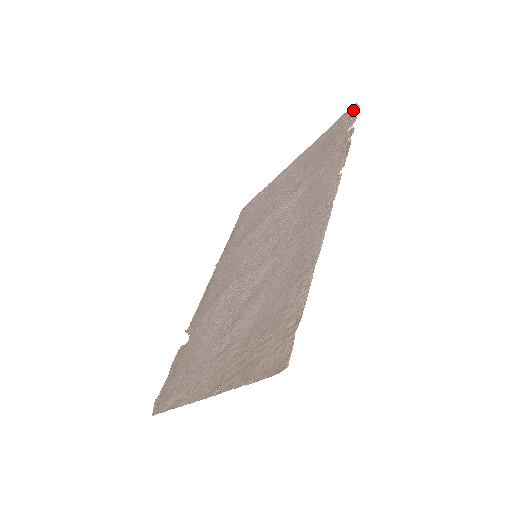
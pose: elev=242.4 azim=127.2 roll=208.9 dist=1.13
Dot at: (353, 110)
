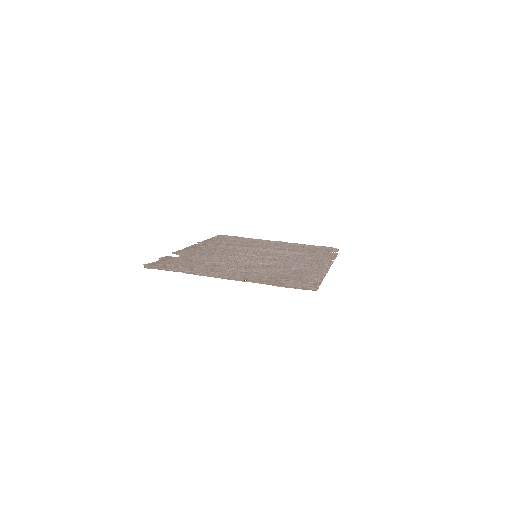
Dot at: (334, 248)
